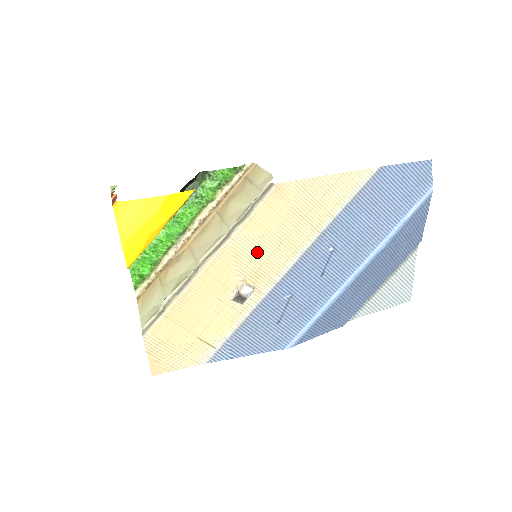
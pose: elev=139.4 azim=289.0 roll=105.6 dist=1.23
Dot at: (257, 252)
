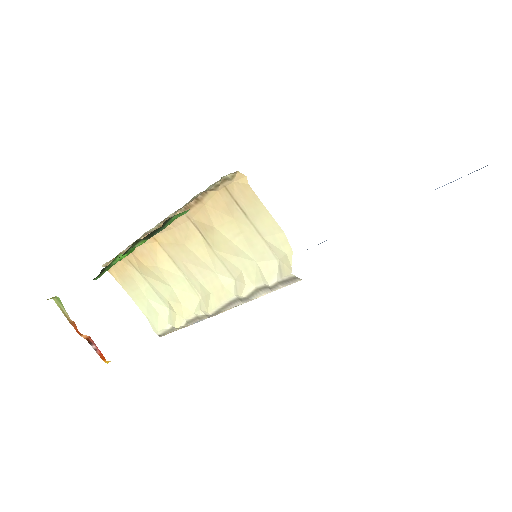
Dot at: occluded
